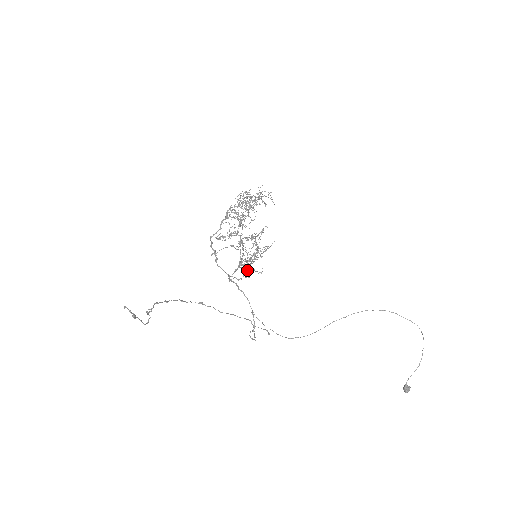
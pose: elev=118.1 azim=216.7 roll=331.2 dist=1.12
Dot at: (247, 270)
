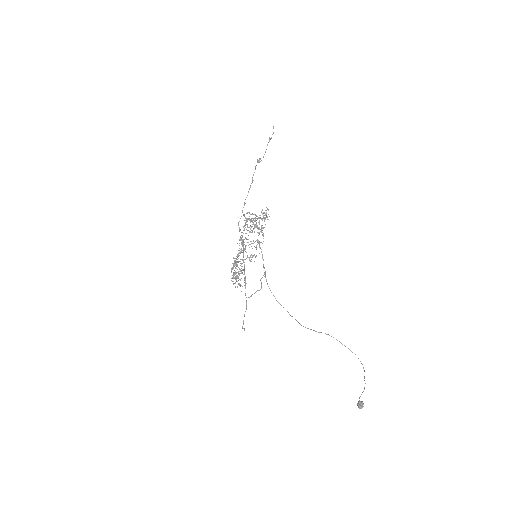
Dot at: (252, 256)
